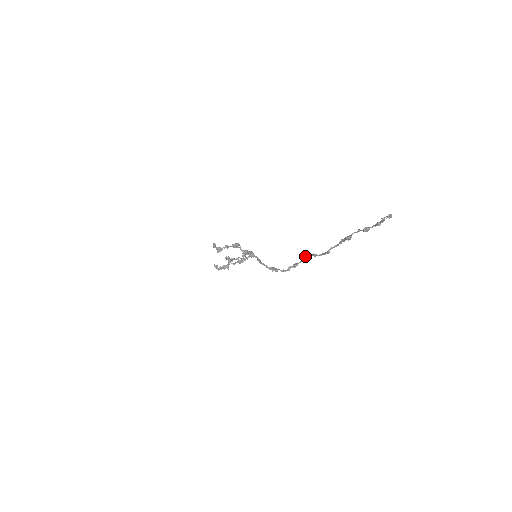
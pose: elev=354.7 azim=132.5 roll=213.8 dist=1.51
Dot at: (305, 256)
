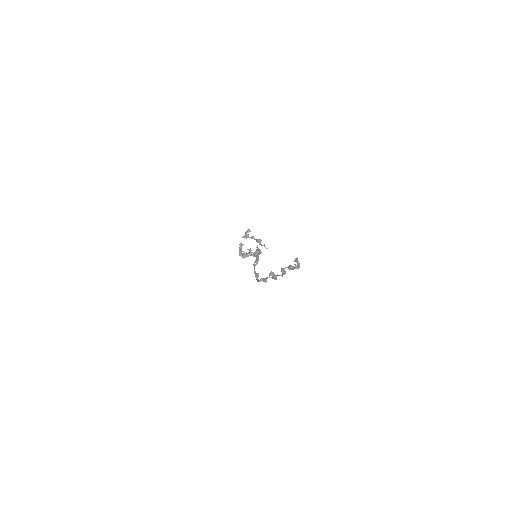
Dot at: (271, 274)
